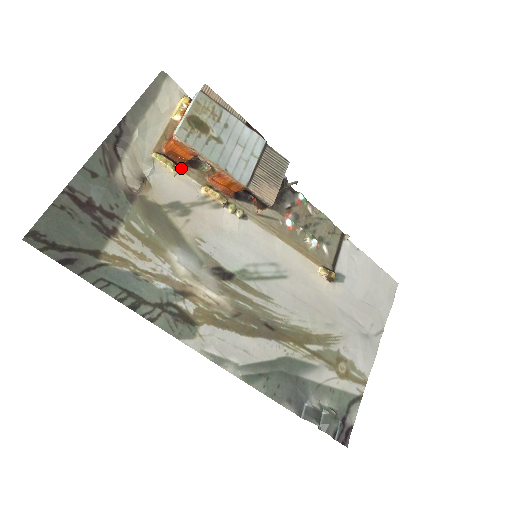
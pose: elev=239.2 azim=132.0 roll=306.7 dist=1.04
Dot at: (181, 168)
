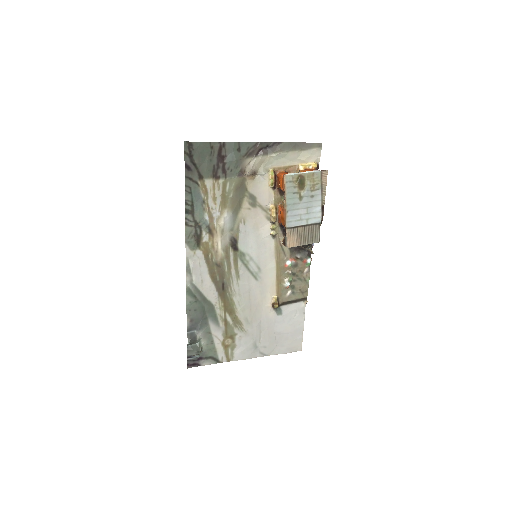
Dot at: (275, 187)
